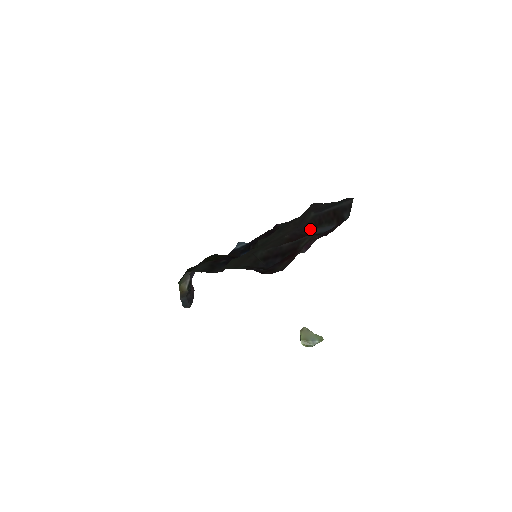
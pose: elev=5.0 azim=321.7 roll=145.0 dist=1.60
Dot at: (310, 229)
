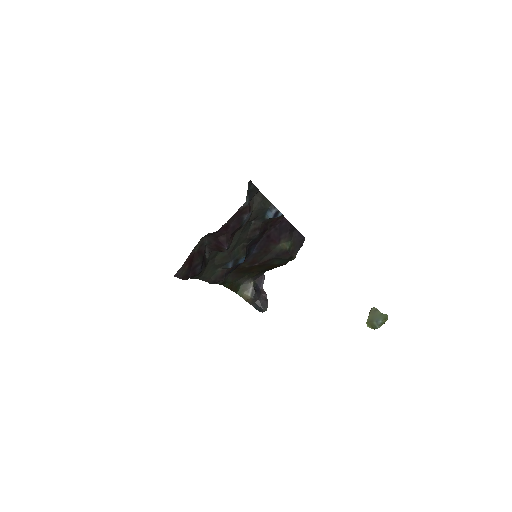
Dot at: occluded
